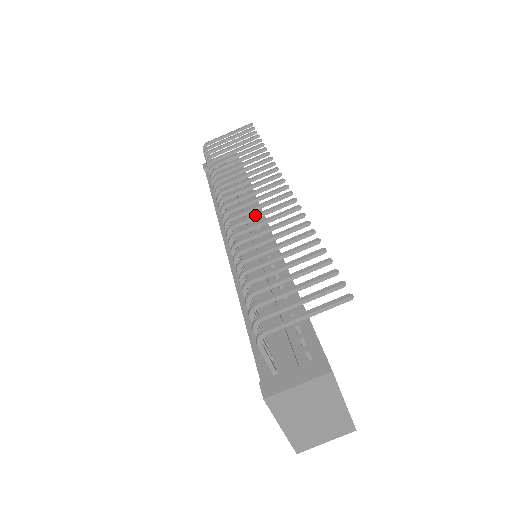
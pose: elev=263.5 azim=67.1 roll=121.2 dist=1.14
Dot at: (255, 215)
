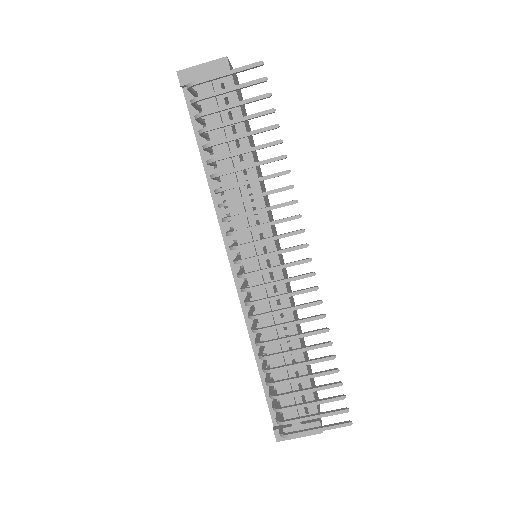
Dot at: (276, 298)
